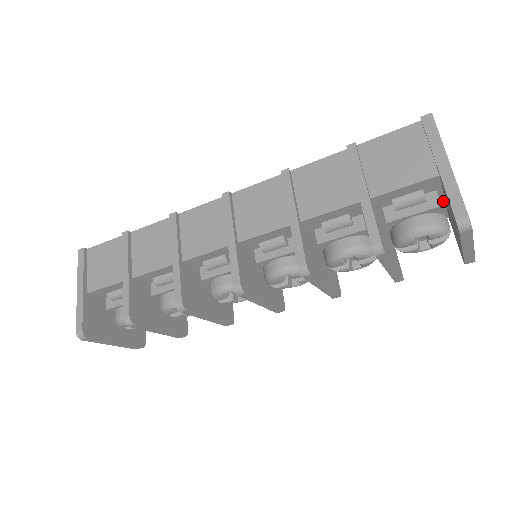
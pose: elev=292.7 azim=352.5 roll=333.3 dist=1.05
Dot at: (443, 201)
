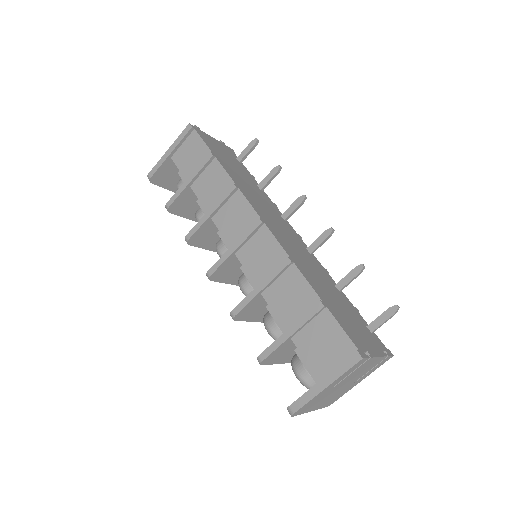
Dot at: occluded
